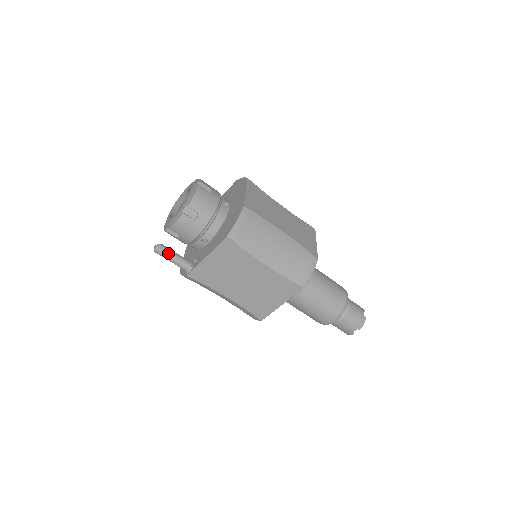
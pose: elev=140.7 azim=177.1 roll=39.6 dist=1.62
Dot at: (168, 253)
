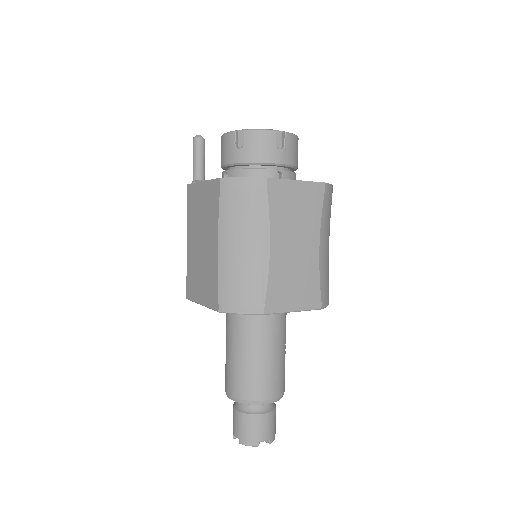
Dot at: (197, 150)
